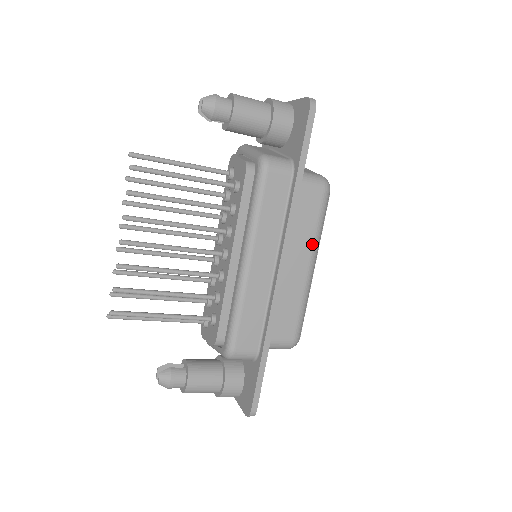
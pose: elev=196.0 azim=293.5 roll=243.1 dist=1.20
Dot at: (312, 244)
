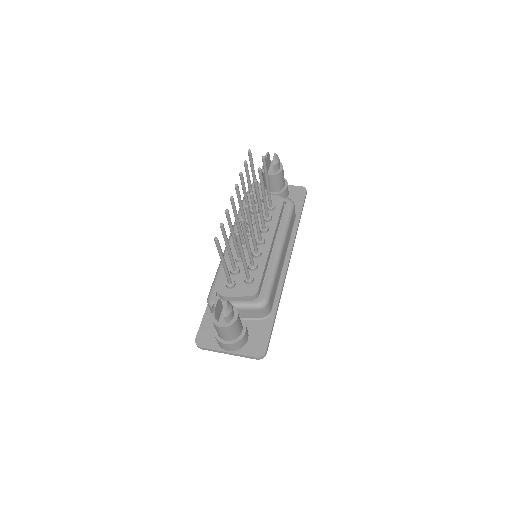
Dot at: occluded
